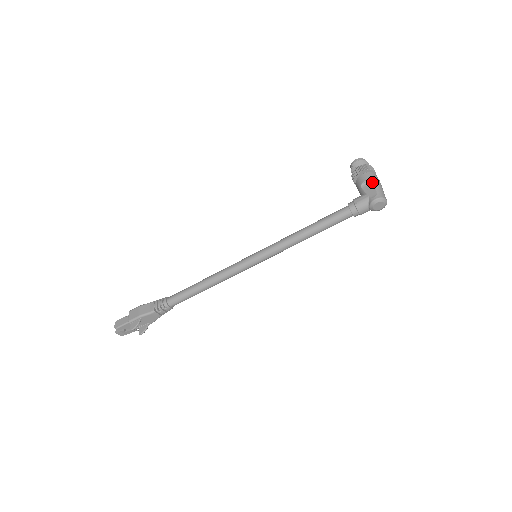
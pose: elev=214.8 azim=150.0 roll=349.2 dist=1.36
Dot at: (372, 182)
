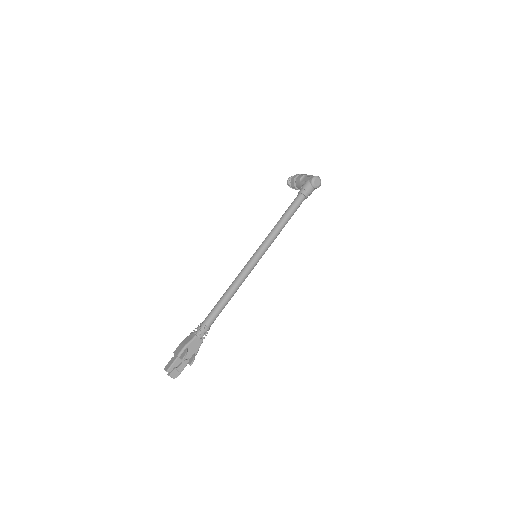
Dot at: (305, 176)
